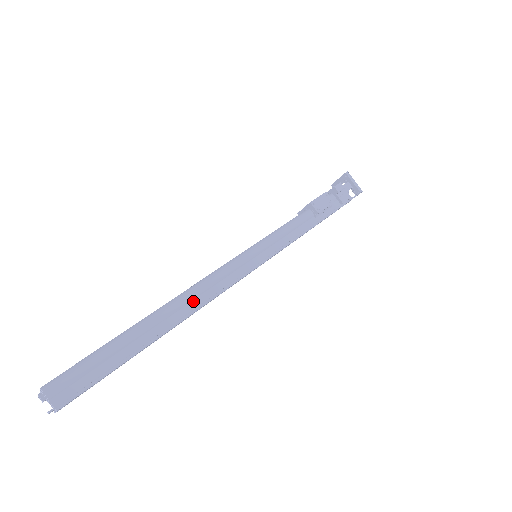
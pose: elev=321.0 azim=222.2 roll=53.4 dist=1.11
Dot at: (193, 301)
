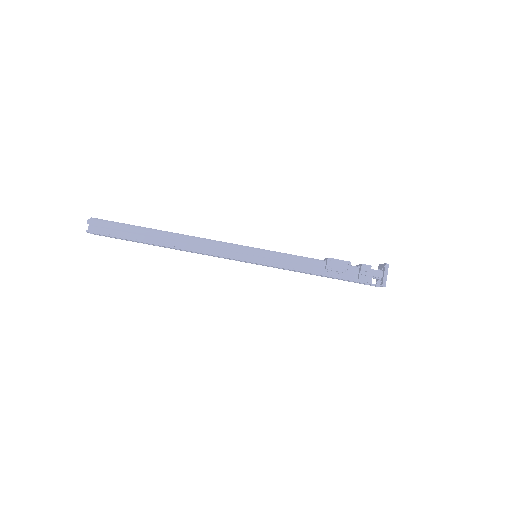
Dot at: (191, 244)
